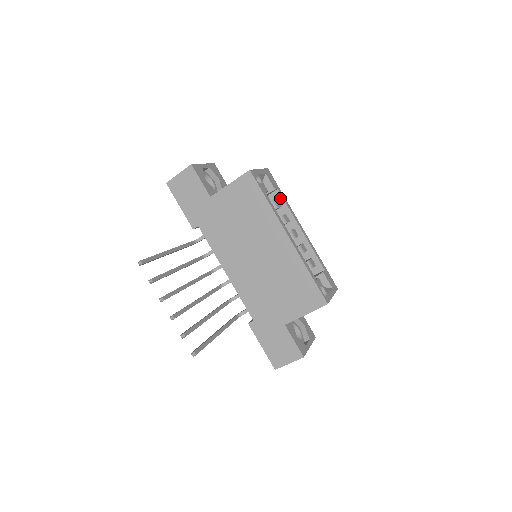
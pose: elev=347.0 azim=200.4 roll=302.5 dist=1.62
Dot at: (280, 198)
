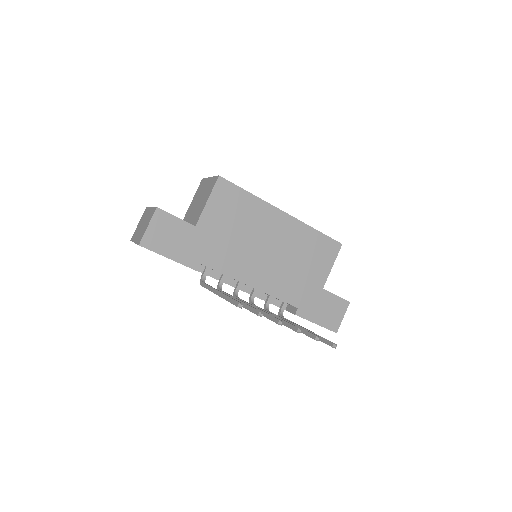
Dot at: occluded
